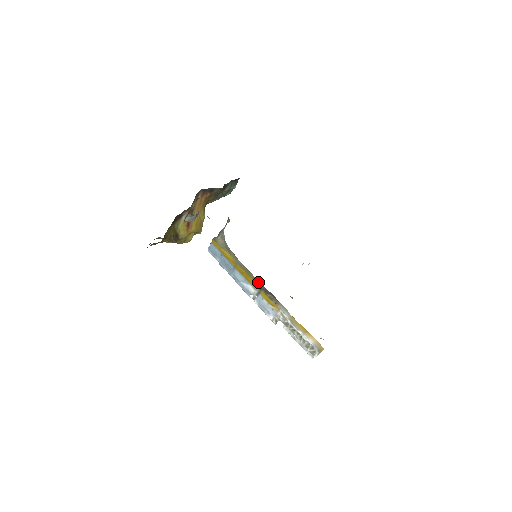
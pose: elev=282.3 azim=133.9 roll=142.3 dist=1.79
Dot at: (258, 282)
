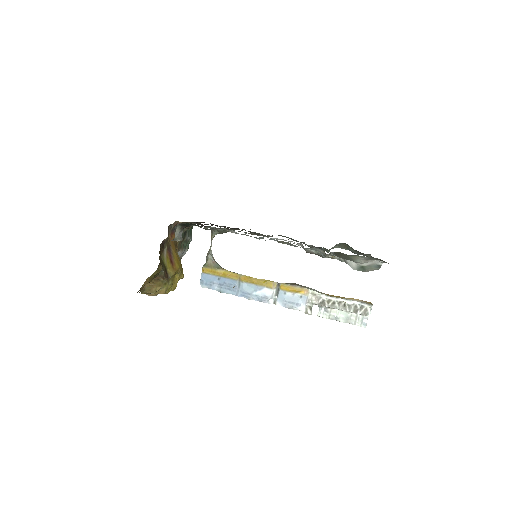
Dot at: (271, 281)
